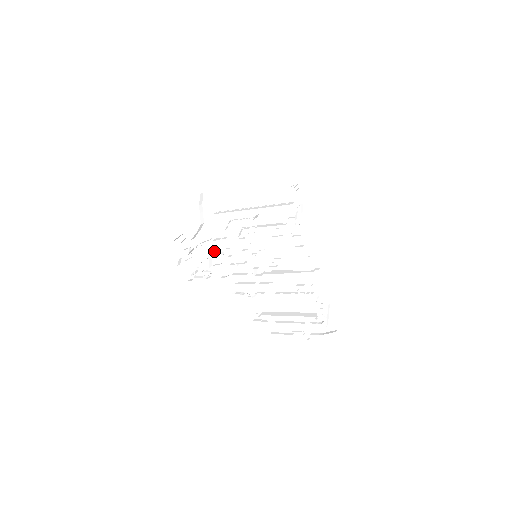
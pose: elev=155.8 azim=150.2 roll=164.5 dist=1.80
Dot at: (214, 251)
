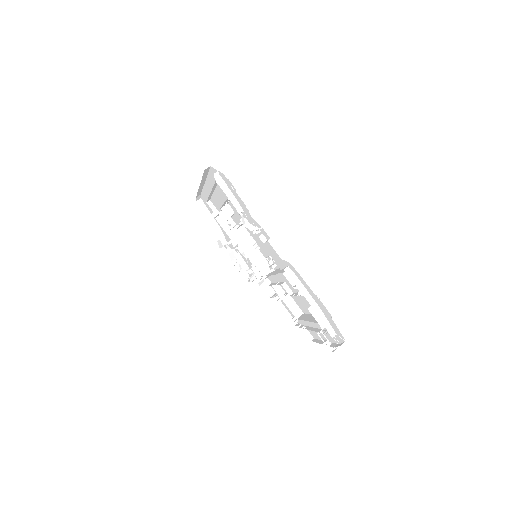
Dot at: occluded
